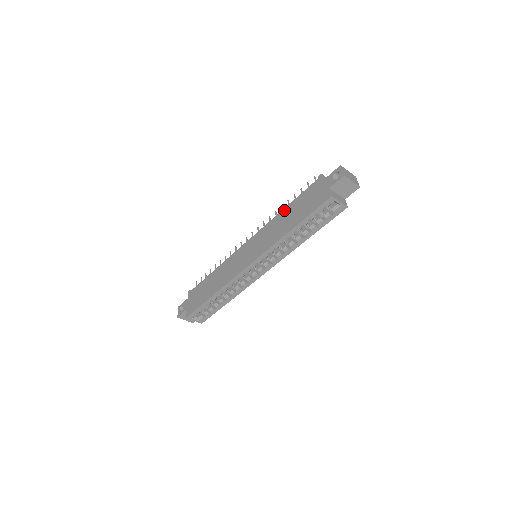
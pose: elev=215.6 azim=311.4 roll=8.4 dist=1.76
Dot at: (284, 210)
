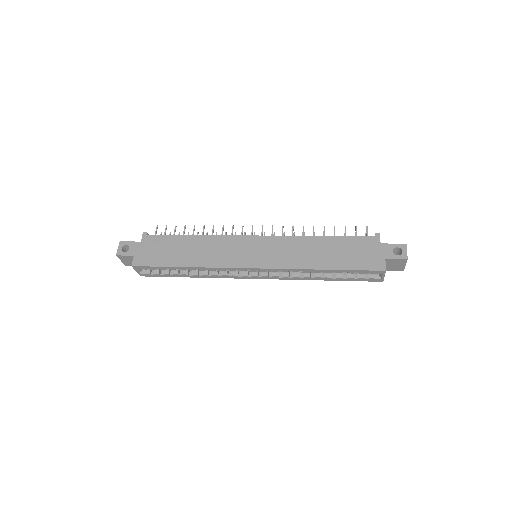
Dot at: (320, 238)
